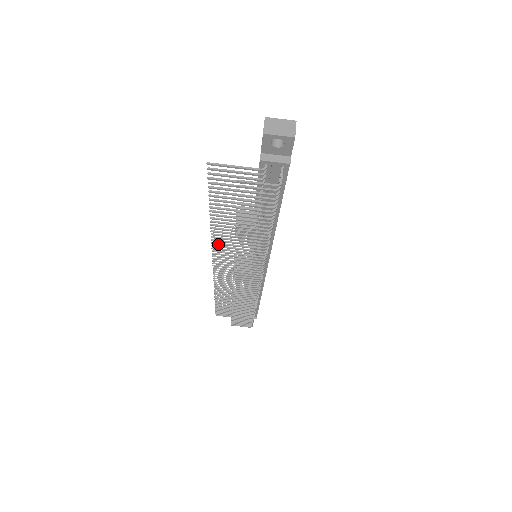
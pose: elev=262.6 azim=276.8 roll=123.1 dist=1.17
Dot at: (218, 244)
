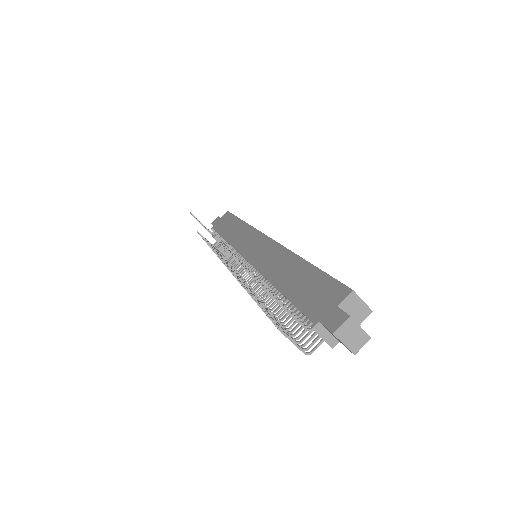
Dot at: occluded
